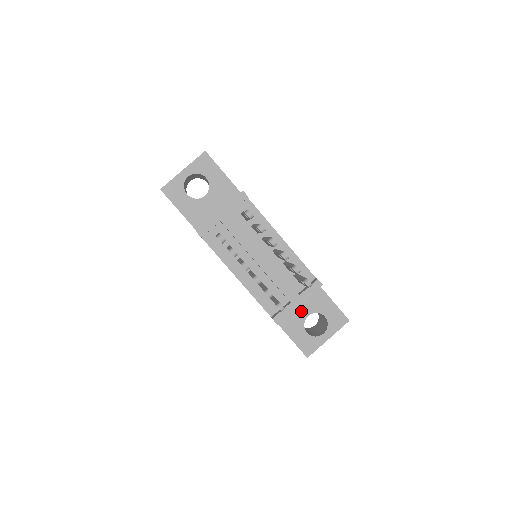
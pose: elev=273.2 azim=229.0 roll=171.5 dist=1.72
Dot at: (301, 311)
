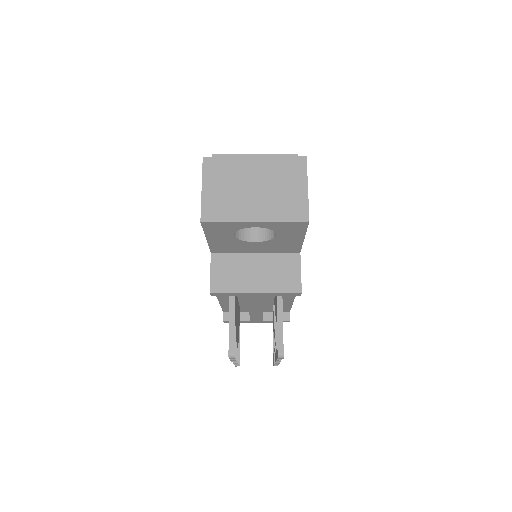
Dot at: occluded
